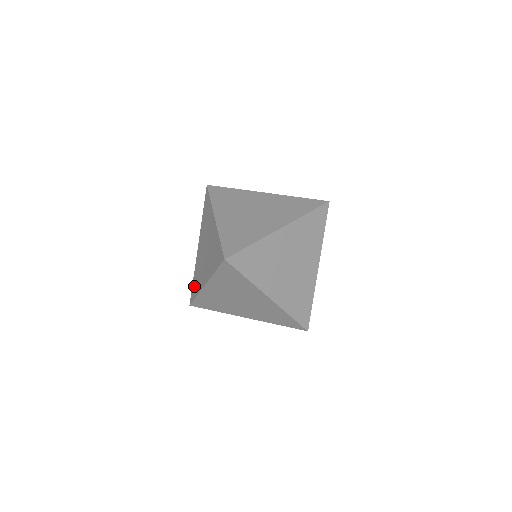
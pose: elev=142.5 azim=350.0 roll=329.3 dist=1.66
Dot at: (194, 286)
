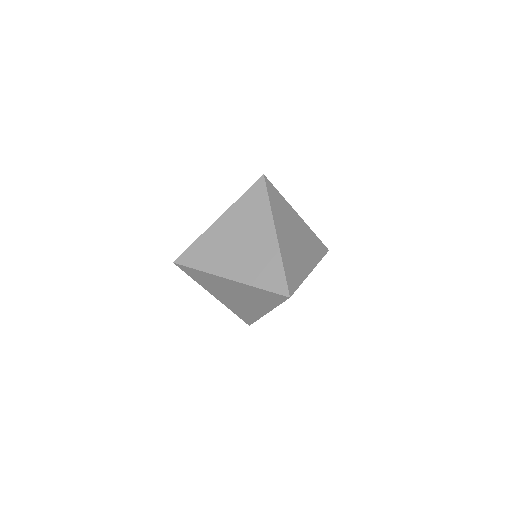
Dot at: (195, 254)
